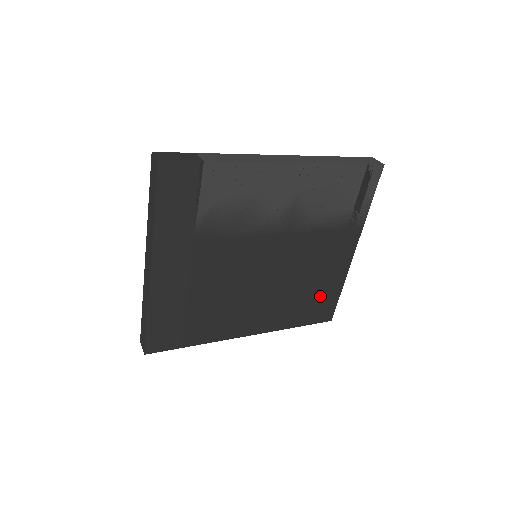
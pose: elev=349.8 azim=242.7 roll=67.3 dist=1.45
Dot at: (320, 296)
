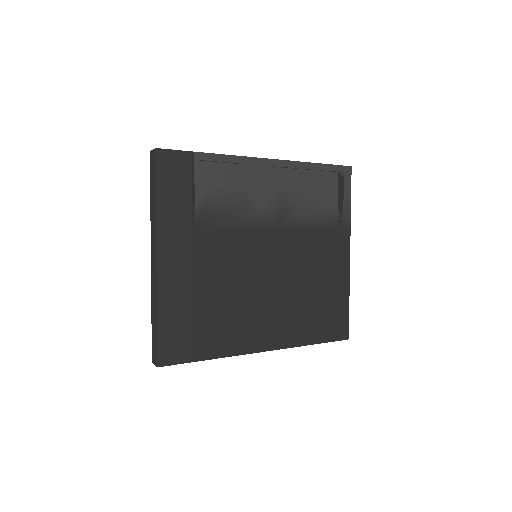
Dot at: (329, 306)
